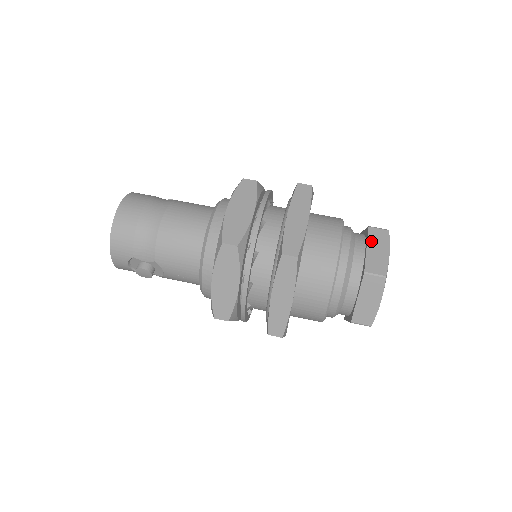
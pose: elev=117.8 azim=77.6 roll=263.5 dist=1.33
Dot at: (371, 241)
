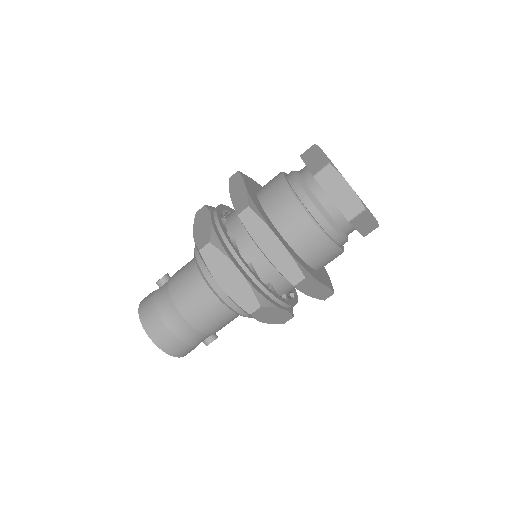
Dot at: (328, 189)
